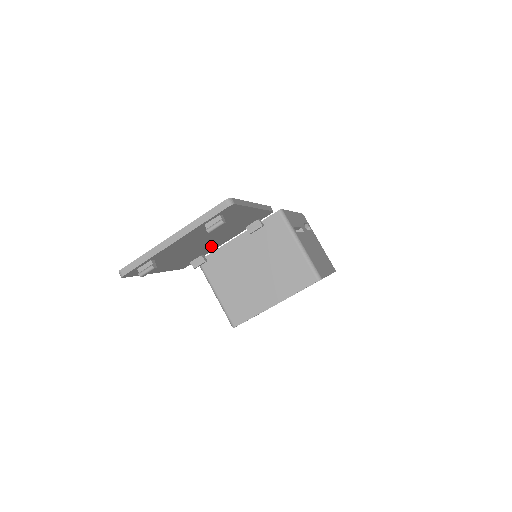
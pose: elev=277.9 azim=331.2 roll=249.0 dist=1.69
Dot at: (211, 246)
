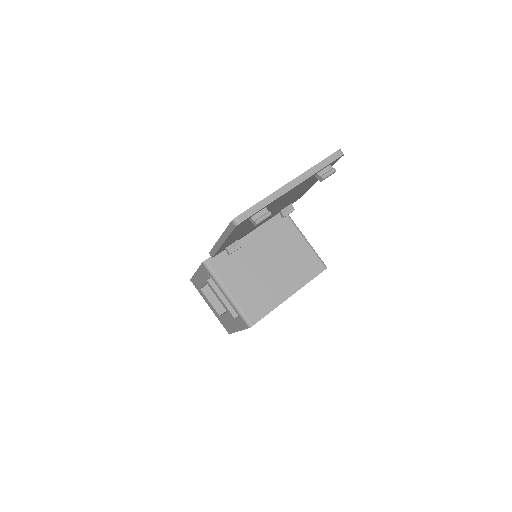
Dot at: (255, 226)
